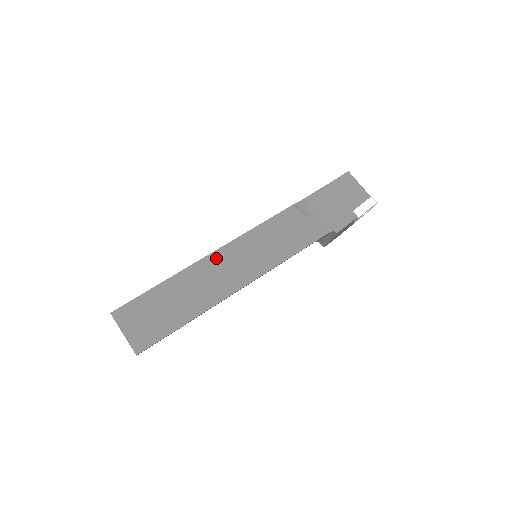
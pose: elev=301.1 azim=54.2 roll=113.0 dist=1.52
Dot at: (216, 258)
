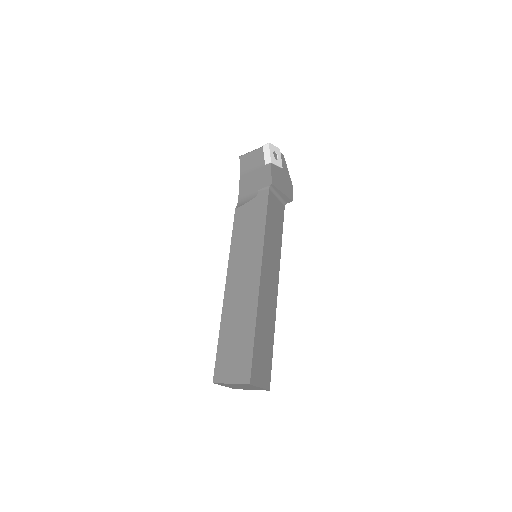
Dot at: (230, 285)
